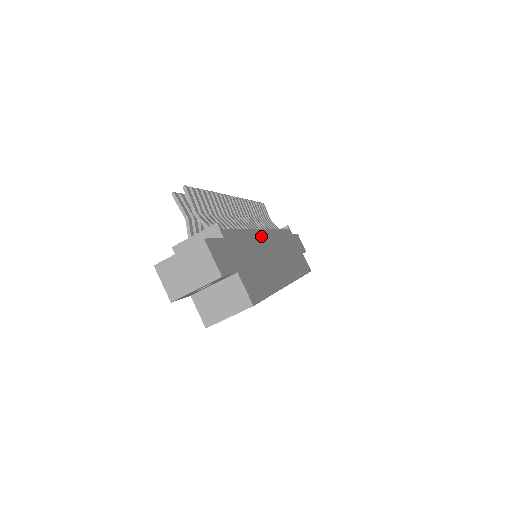
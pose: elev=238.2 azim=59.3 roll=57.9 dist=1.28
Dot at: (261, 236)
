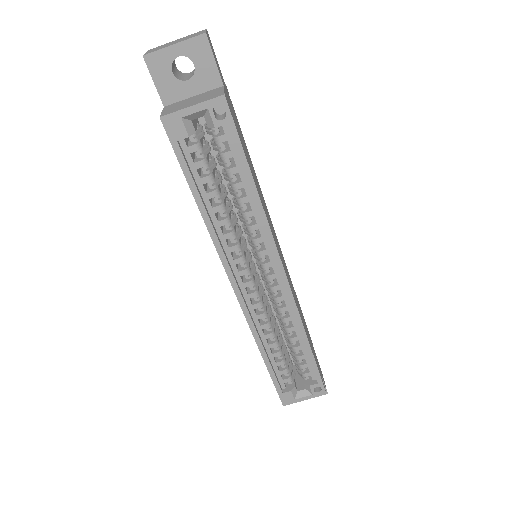
Dot at: (269, 215)
